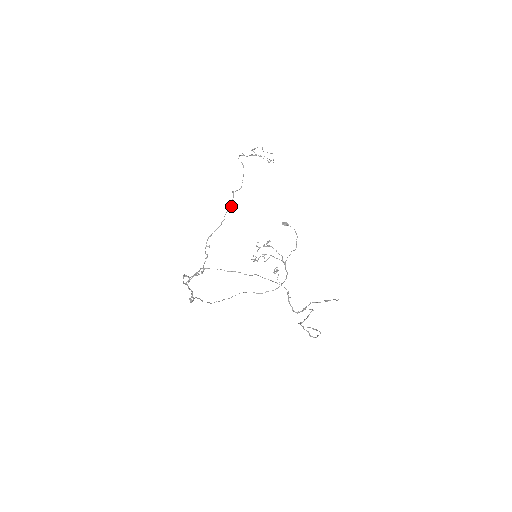
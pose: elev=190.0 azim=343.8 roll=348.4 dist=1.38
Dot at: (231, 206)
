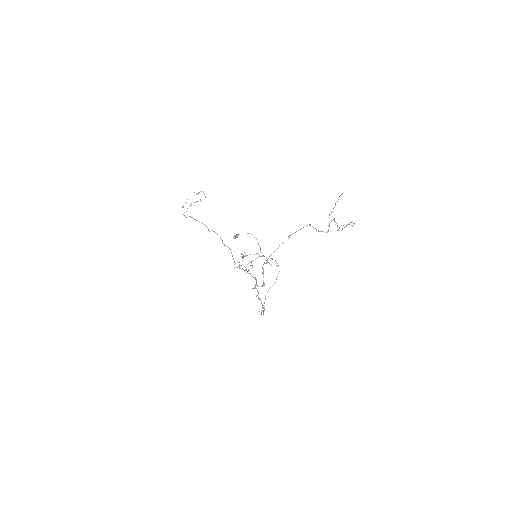
Dot at: (220, 237)
